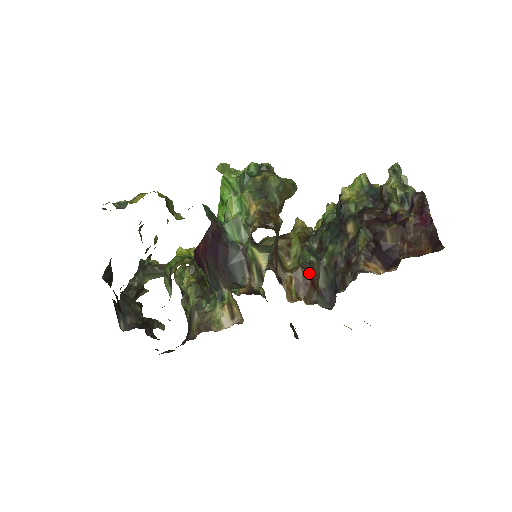
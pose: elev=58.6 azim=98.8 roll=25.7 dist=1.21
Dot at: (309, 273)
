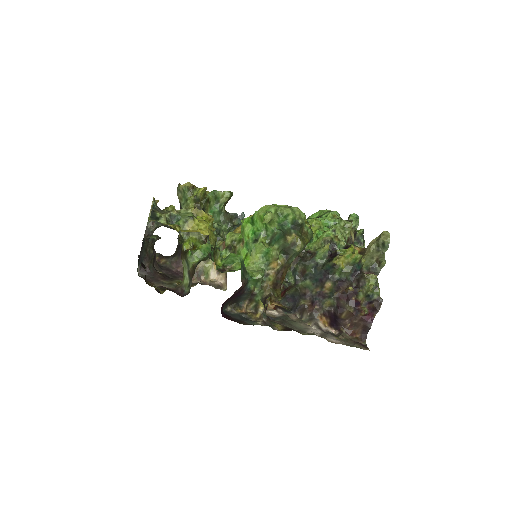
Dot at: (285, 290)
